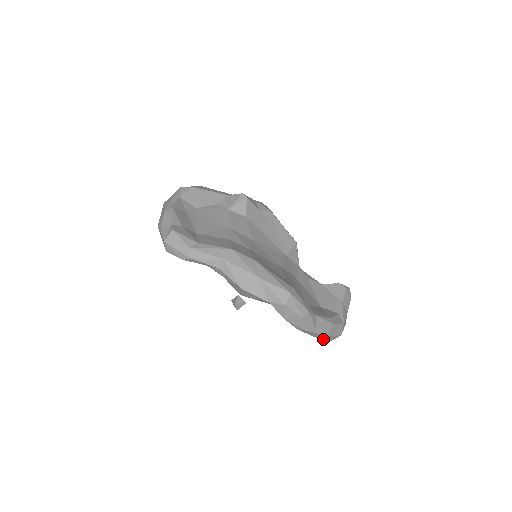
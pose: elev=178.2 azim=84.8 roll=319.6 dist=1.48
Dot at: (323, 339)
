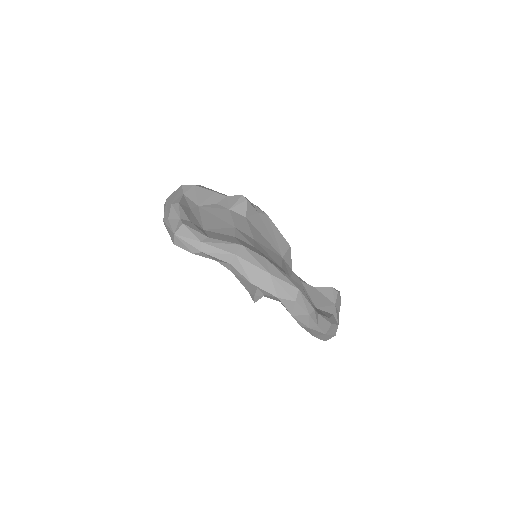
Dot at: (320, 338)
